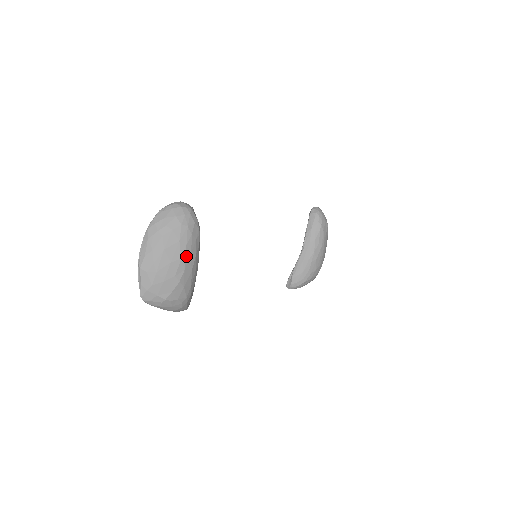
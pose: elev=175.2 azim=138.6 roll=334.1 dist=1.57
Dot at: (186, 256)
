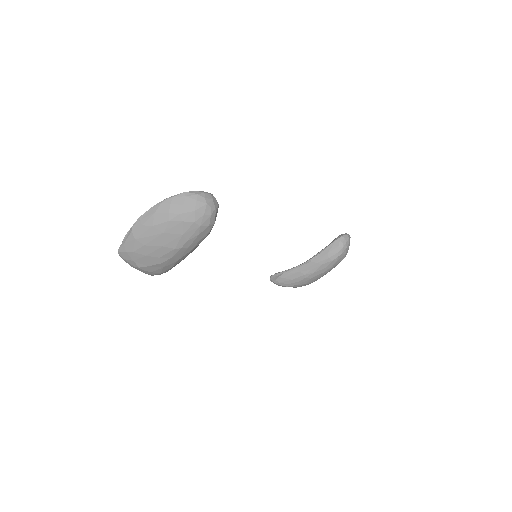
Dot at: (181, 249)
